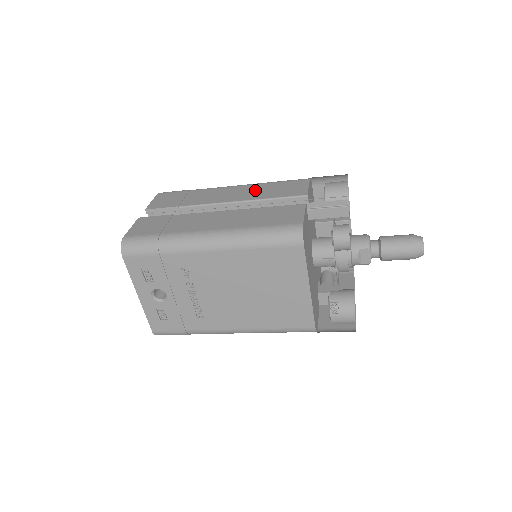
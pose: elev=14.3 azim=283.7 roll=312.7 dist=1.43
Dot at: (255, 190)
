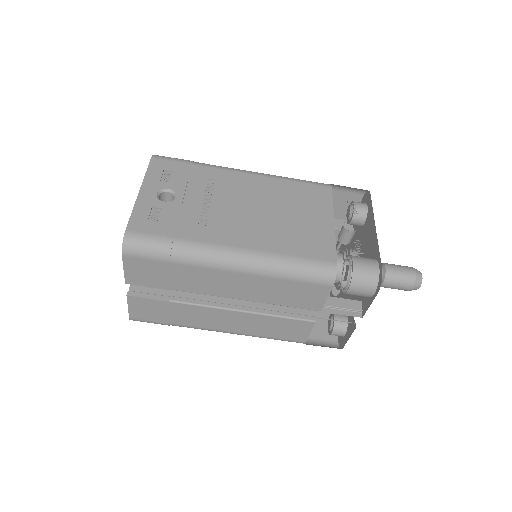
Dot at: occluded
